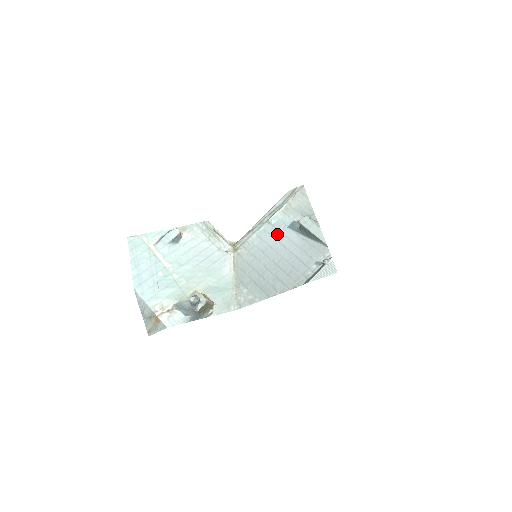
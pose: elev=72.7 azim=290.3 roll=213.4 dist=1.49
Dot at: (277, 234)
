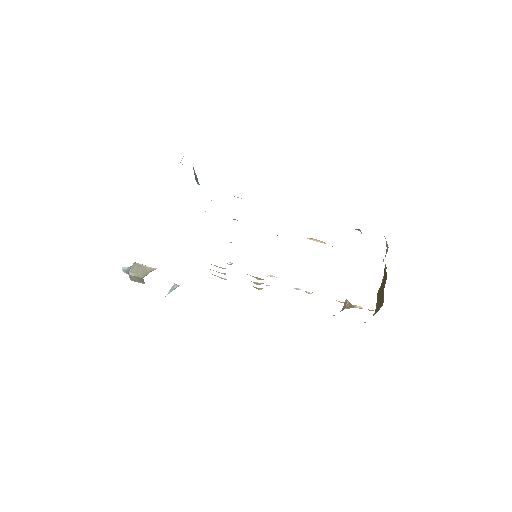
Dot at: occluded
